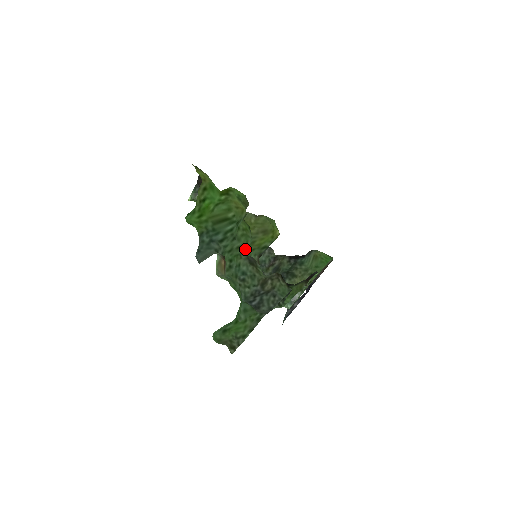
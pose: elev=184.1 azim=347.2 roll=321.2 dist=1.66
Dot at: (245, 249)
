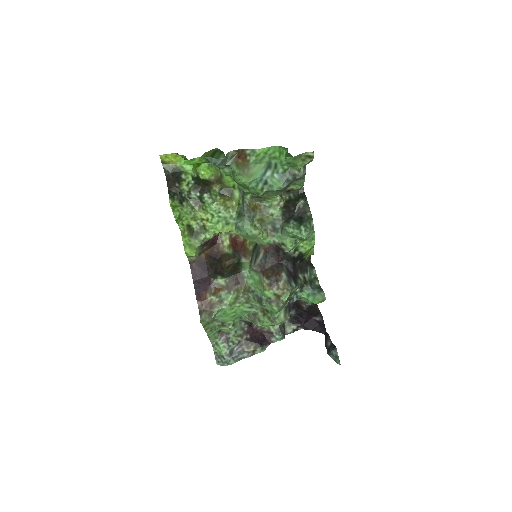
Dot at: occluded
